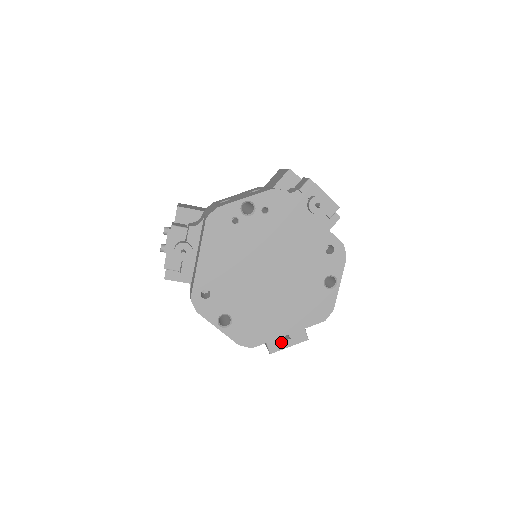
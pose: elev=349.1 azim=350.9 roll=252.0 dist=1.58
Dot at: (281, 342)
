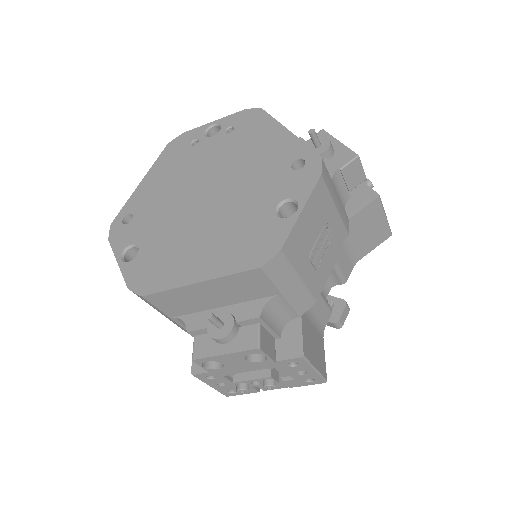
Dot at: (209, 334)
